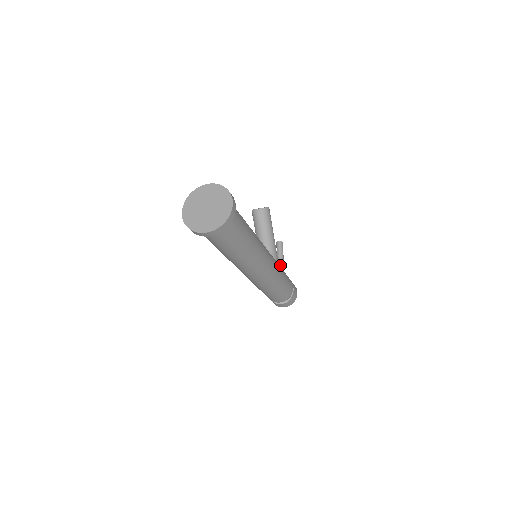
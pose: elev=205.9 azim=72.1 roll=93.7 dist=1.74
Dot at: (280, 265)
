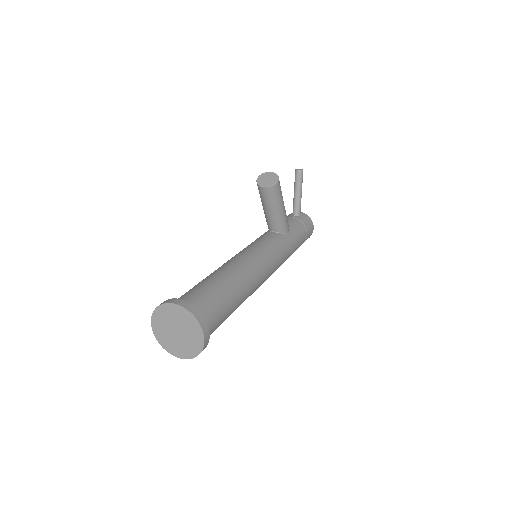
Dot at: (296, 201)
